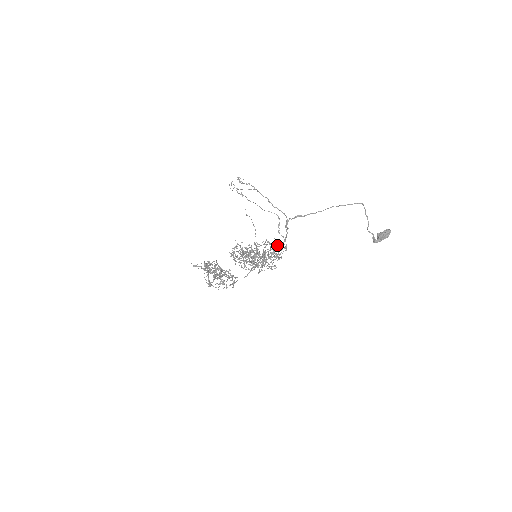
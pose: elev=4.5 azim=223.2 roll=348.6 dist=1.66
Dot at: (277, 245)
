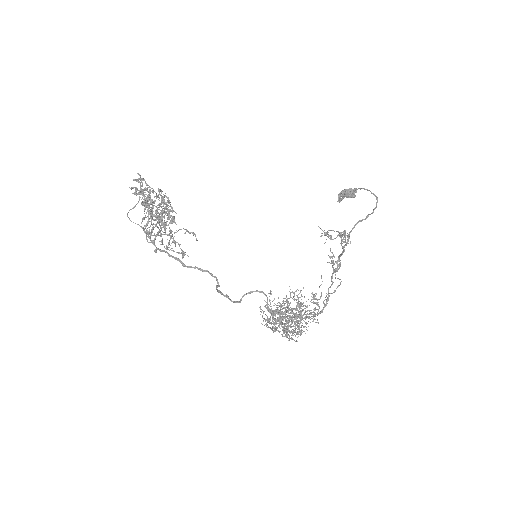
Dot at: occluded
